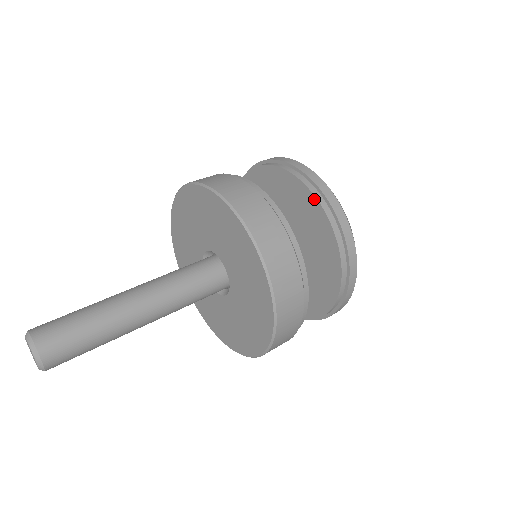
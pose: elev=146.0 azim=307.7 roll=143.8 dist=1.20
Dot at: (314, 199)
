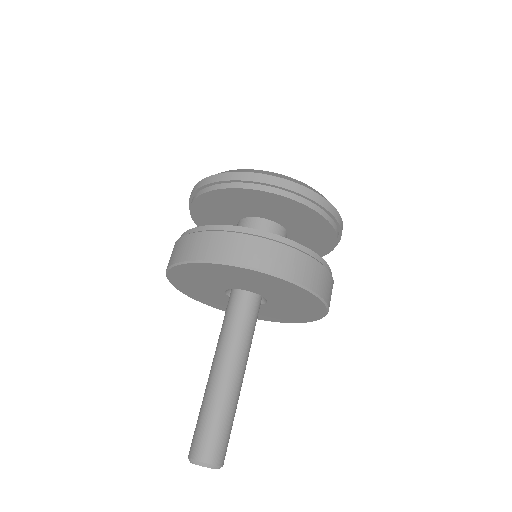
Dot at: (335, 239)
